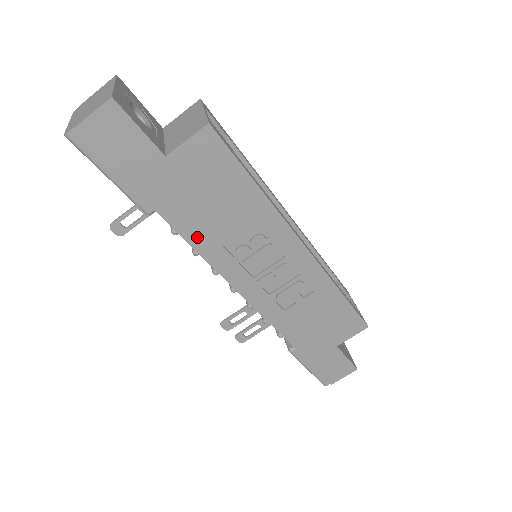
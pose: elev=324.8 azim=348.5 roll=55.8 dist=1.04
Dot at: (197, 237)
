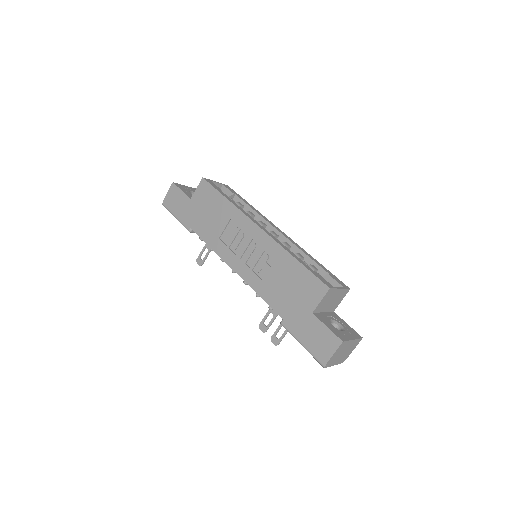
Dot at: (208, 237)
